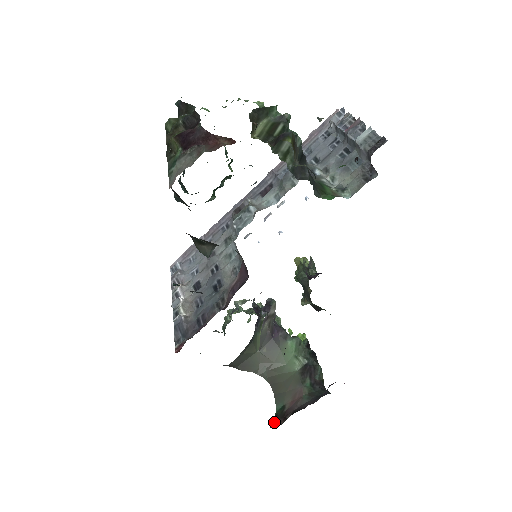
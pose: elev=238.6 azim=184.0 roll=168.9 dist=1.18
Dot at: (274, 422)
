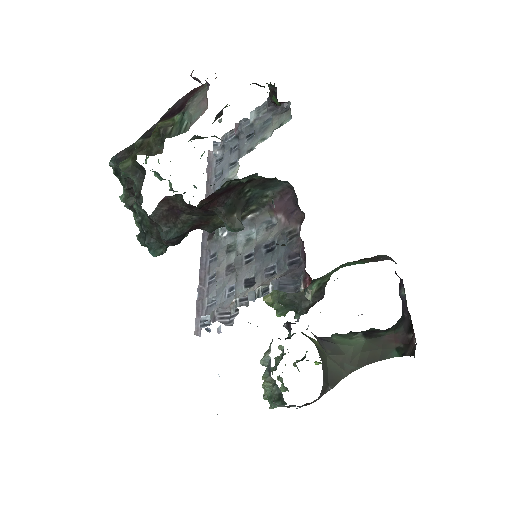
Dot at: (410, 354)
